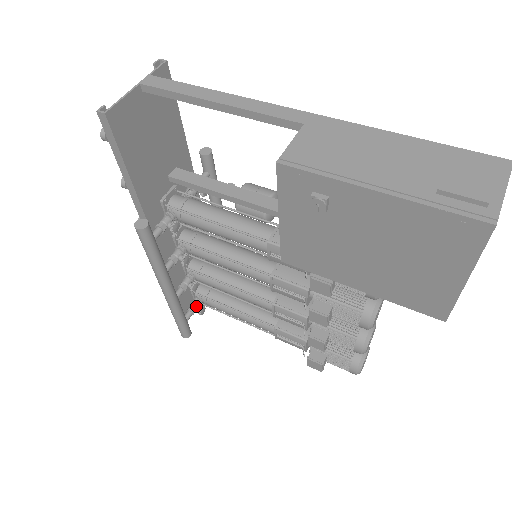
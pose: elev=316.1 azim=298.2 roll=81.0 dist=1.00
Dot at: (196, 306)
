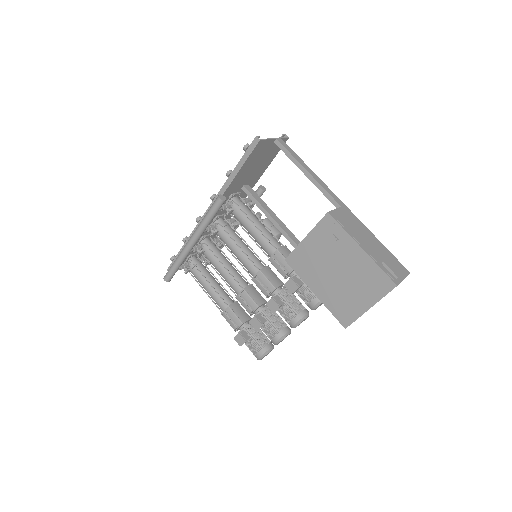
Dot at: (186, 266)
